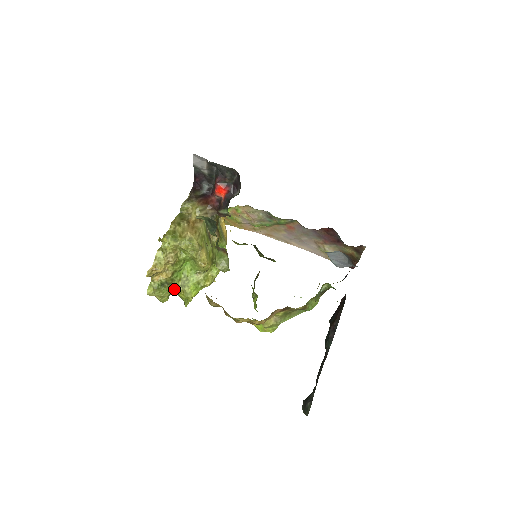
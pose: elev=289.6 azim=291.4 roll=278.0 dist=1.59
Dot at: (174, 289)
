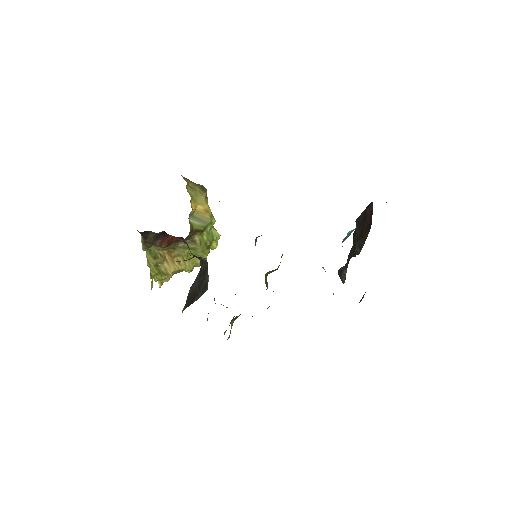
Dot at: occluded
